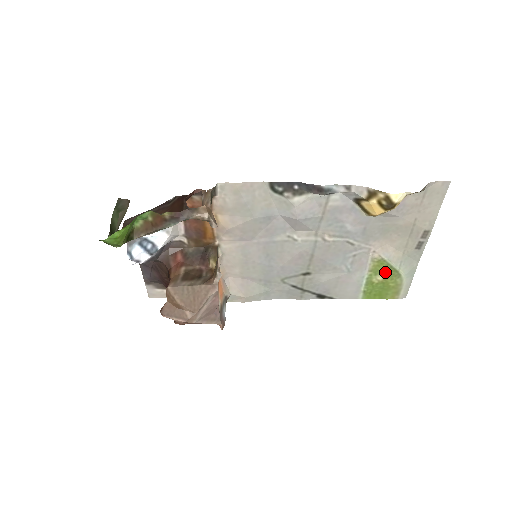
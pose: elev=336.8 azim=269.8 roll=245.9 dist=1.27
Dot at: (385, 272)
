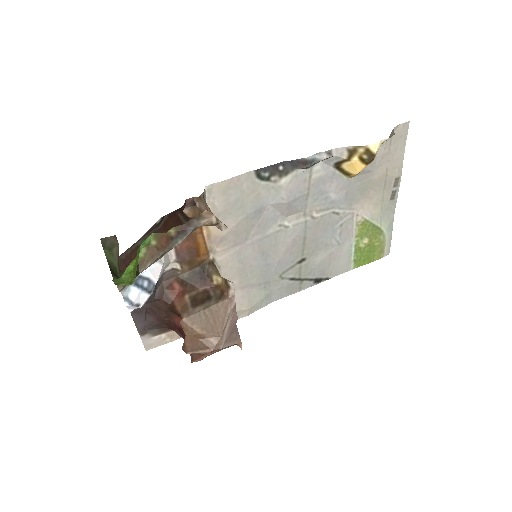
Dot at: (369, 233)
